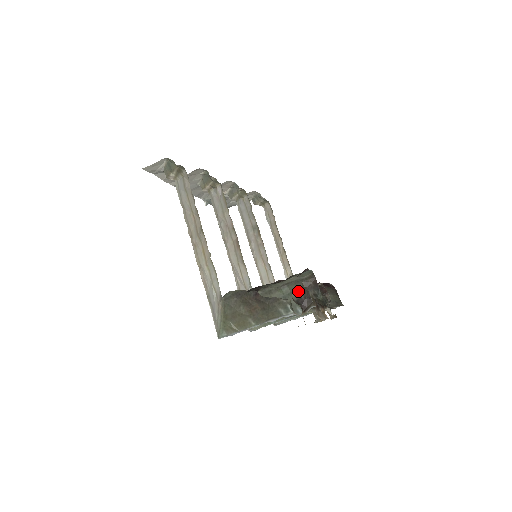
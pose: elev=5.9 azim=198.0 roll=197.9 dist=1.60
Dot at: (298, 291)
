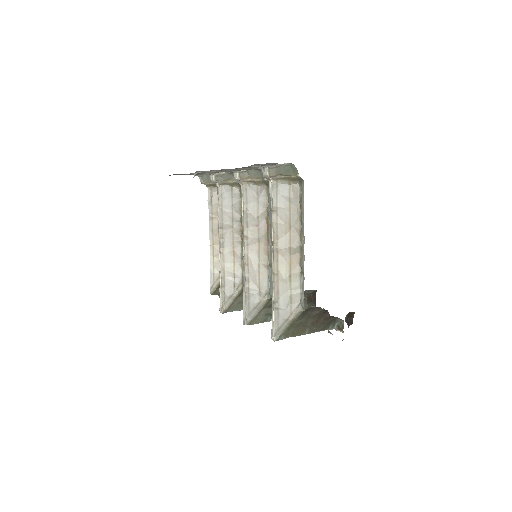
Dot at: (349, 314)
